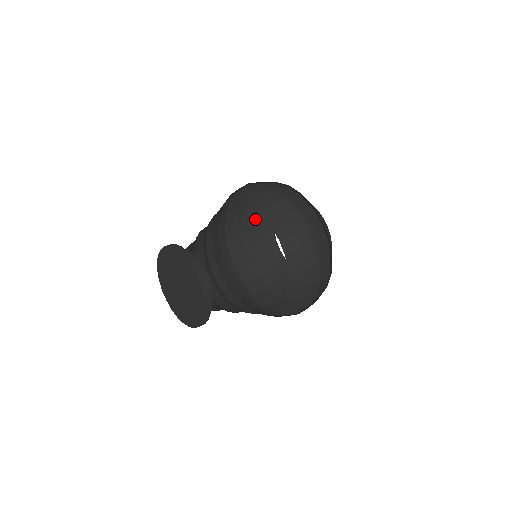
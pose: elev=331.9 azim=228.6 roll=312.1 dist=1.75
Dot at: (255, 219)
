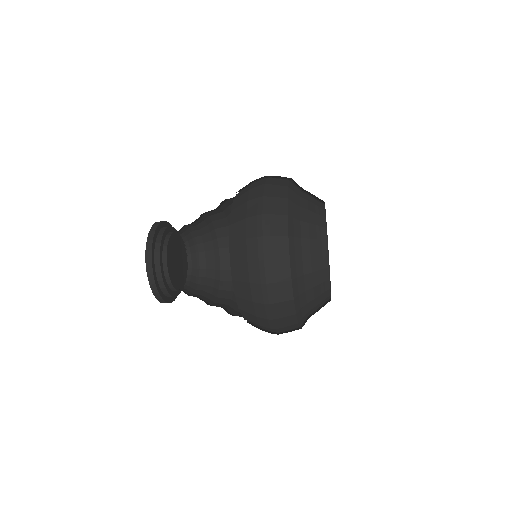
Dot at: occluded
